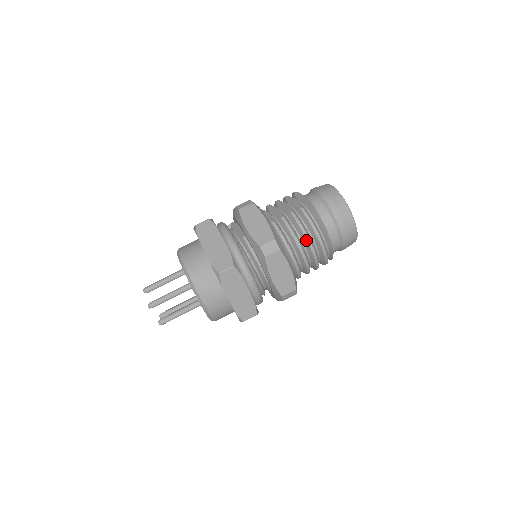
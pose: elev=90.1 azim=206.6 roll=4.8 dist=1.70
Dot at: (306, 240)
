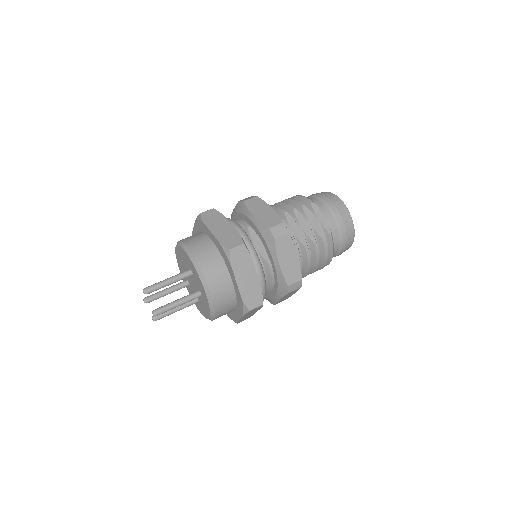
Dot at: (315, 267)
